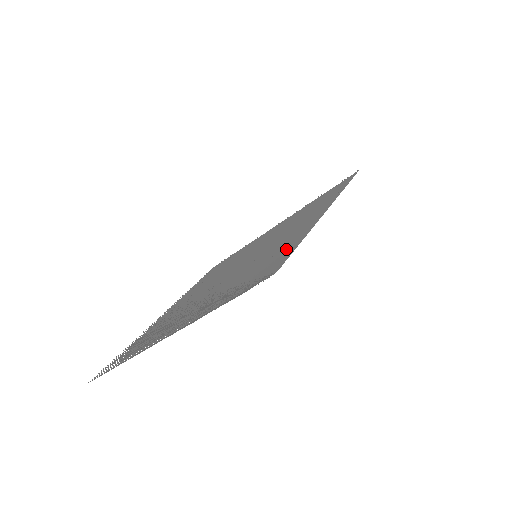
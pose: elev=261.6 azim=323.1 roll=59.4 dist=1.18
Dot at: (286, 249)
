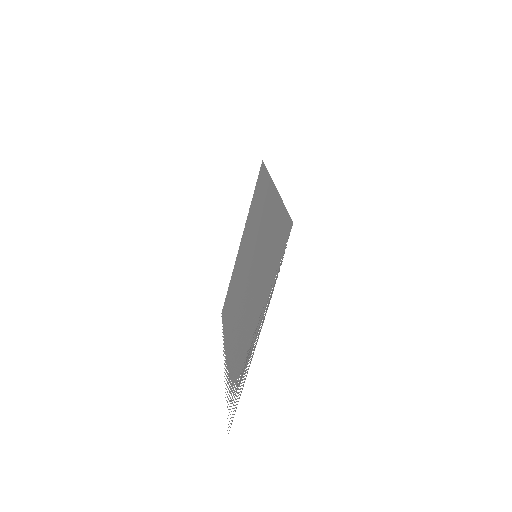
Dot at: (278, 220)
